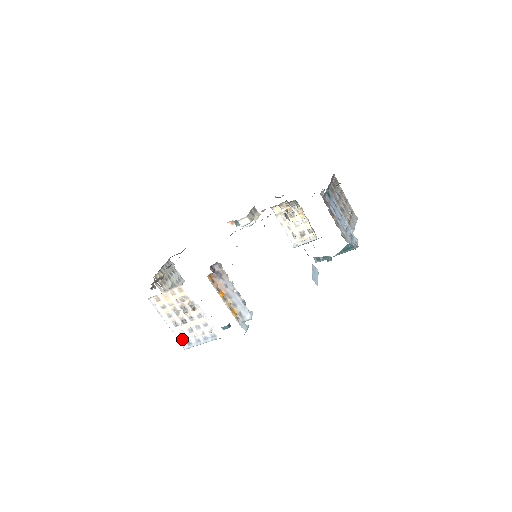
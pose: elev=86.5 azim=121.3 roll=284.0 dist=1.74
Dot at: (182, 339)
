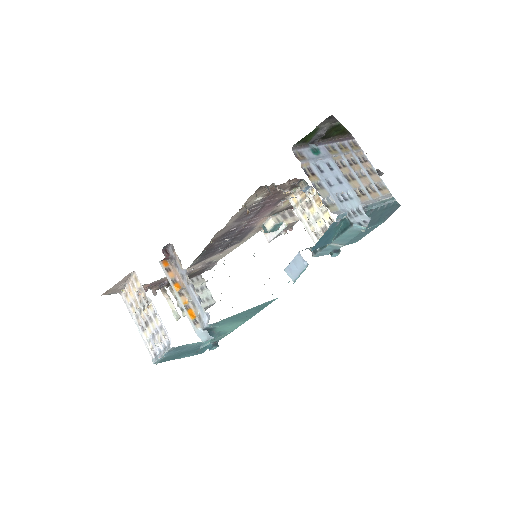
Dot at: (149, 349)
